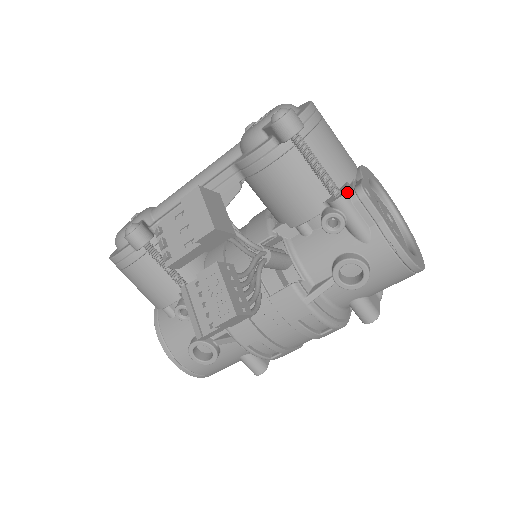
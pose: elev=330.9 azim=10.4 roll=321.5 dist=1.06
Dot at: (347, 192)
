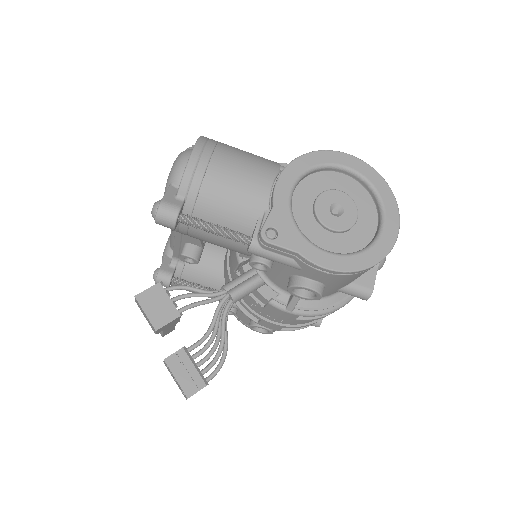
Dot at: (253, 241)
